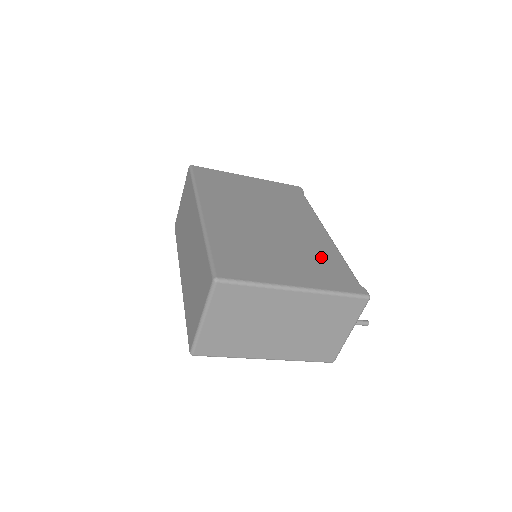
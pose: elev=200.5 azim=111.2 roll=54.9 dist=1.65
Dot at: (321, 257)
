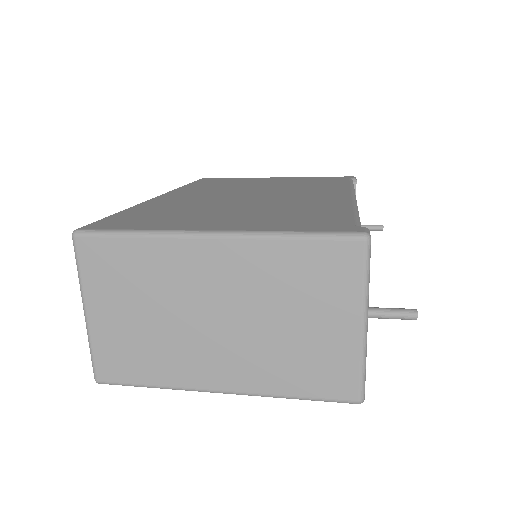
Dot at: (307, 210)
